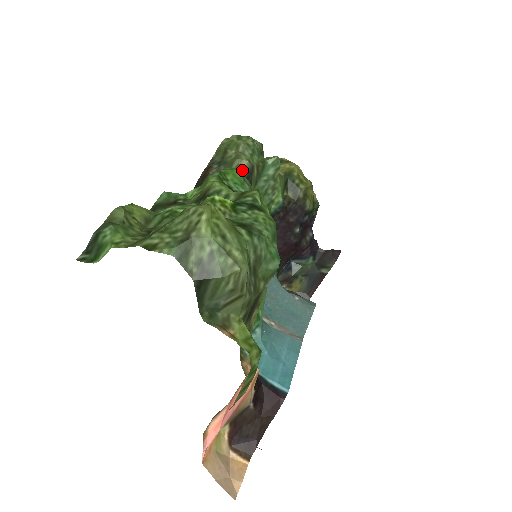
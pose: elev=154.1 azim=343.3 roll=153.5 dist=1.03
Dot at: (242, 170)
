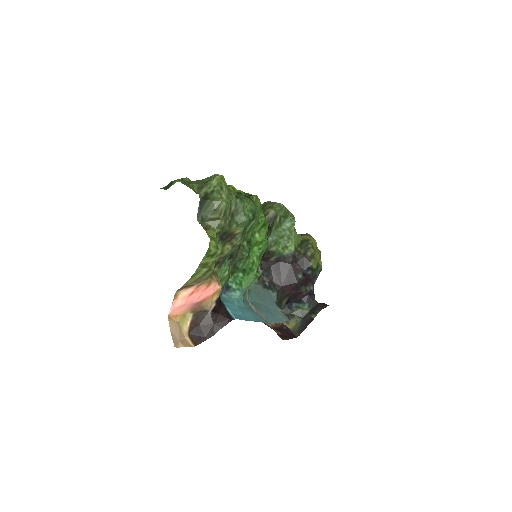
Dot at: (269, 214)
